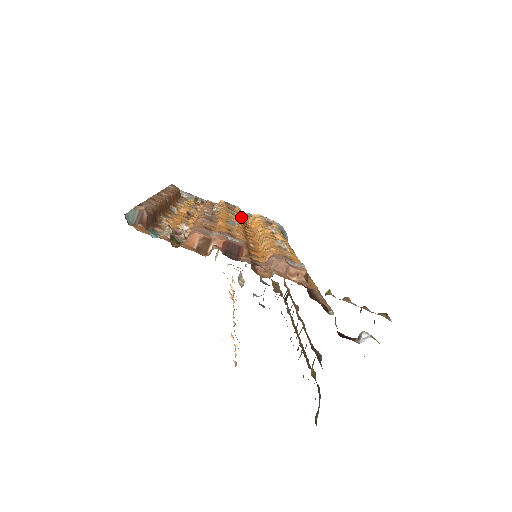
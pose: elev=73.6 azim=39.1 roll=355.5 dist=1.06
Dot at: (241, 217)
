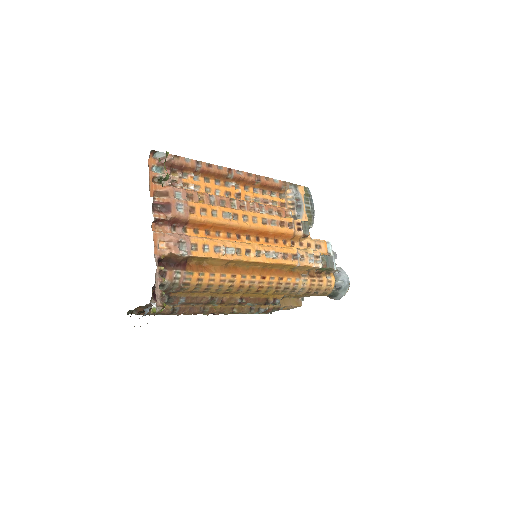
Dot at: (273, 231)
